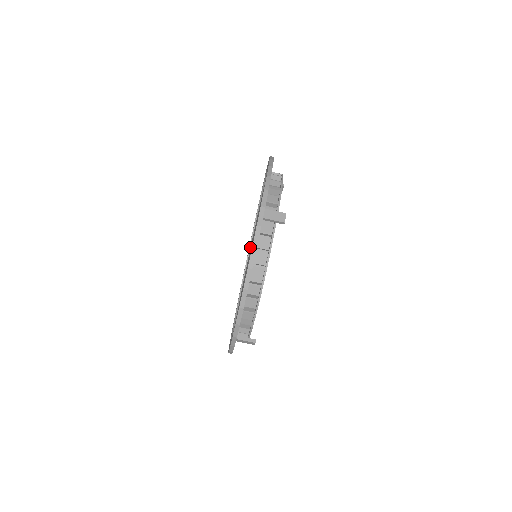
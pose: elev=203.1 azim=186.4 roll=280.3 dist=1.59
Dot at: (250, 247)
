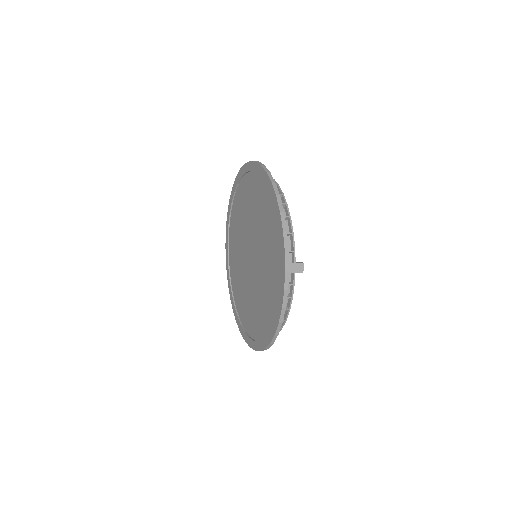
Dot at: (238, 317)
